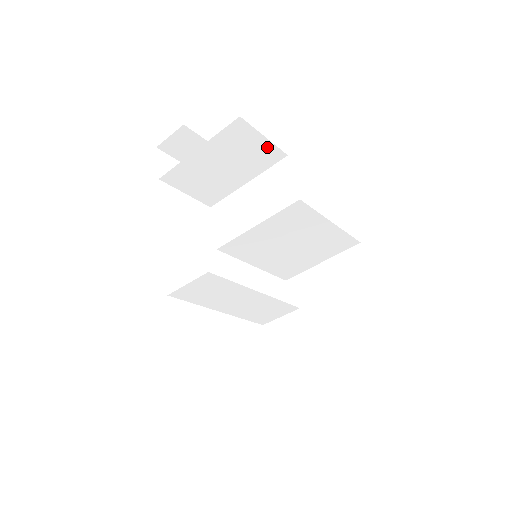
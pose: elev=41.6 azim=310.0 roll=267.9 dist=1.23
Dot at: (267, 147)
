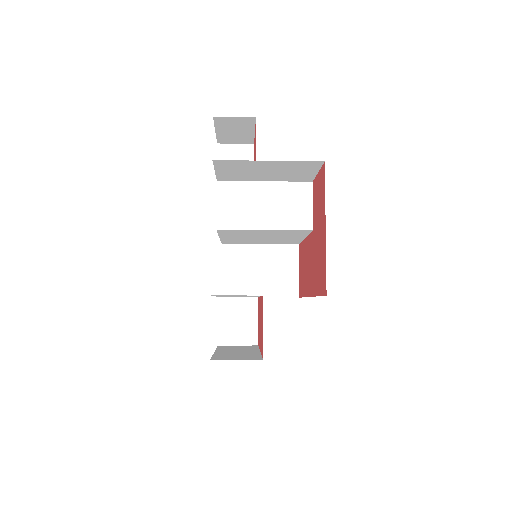
Dot at: (310, 175)
